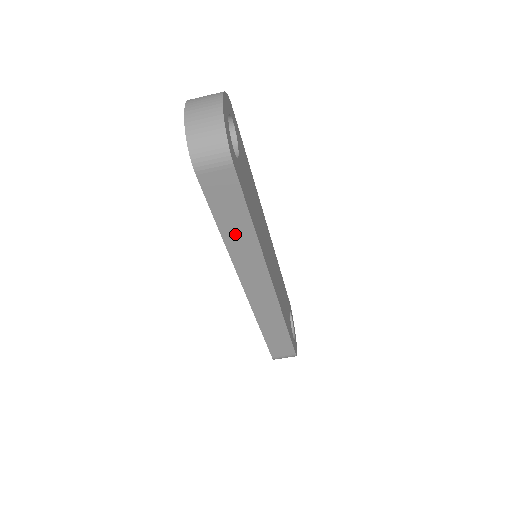
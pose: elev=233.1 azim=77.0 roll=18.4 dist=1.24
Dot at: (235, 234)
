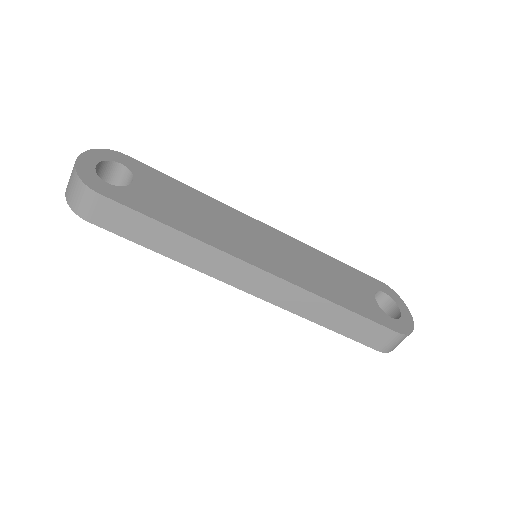
Dot at: (173, 247)
